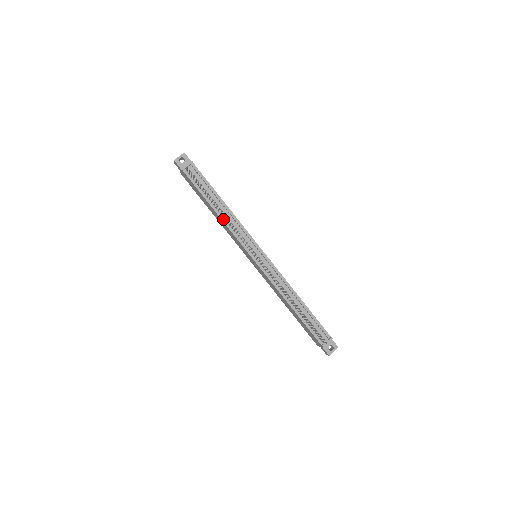
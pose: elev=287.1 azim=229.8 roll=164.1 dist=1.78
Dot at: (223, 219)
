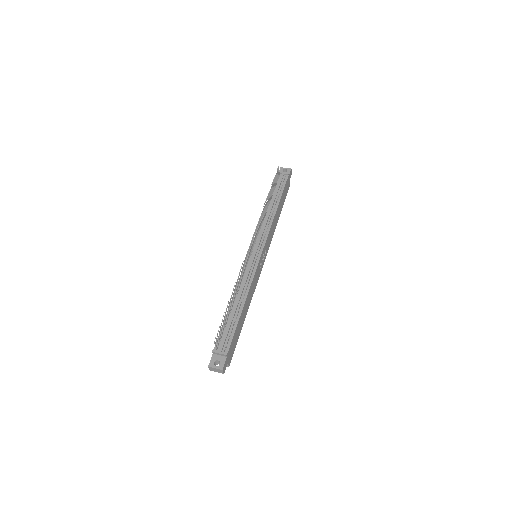
Dot at: (264, 214)
